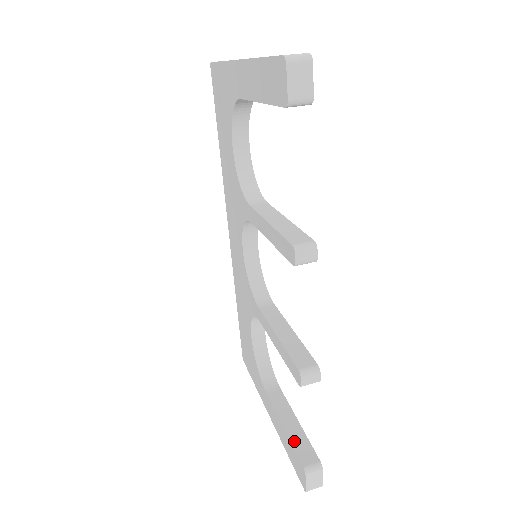
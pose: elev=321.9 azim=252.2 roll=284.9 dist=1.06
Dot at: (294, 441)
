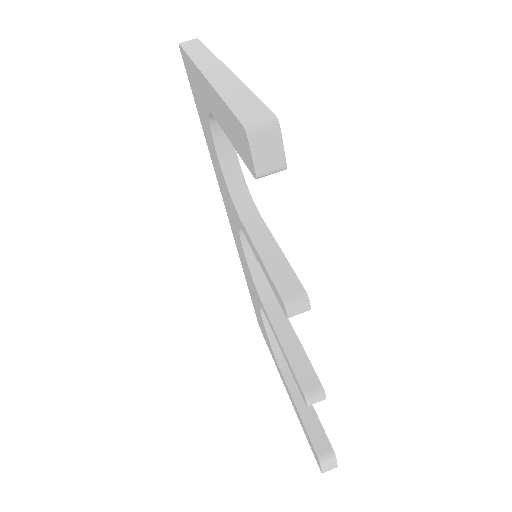
Dot at: (309, 428)
